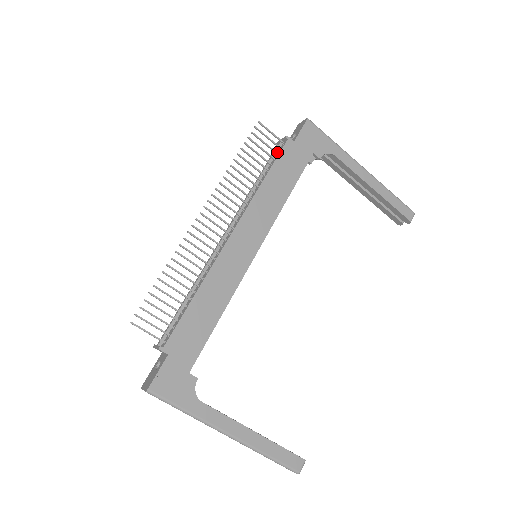
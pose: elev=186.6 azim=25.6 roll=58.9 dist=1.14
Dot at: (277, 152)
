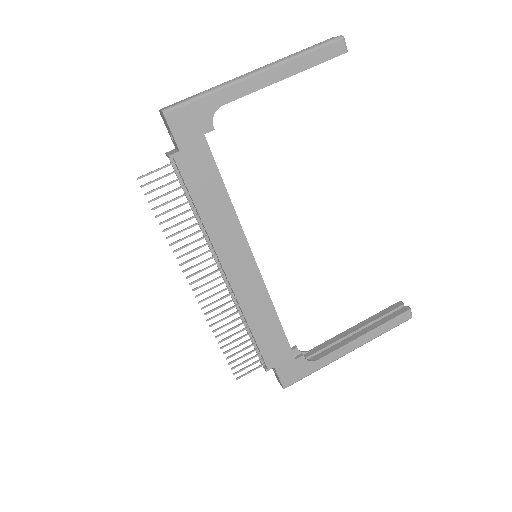
Dot at: (178, 173)
